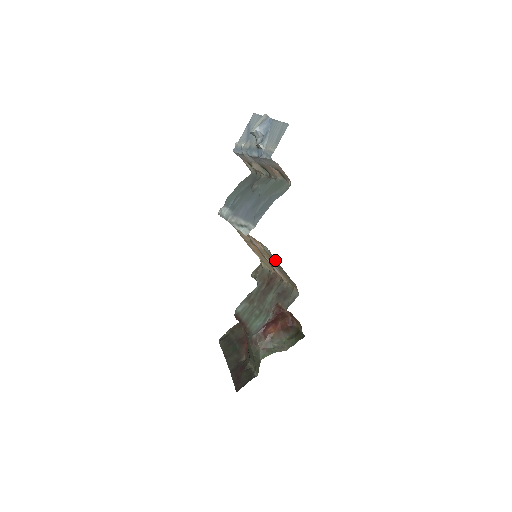
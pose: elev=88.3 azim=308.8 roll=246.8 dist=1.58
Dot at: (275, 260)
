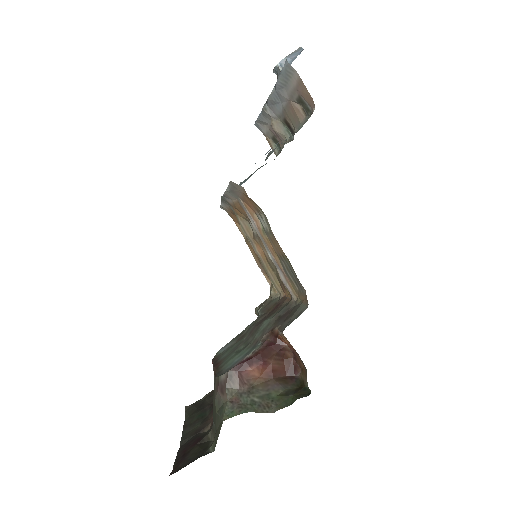
Dot at: (273, 234)
